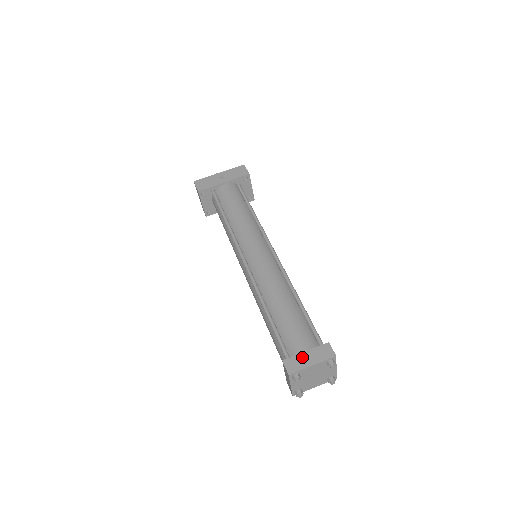
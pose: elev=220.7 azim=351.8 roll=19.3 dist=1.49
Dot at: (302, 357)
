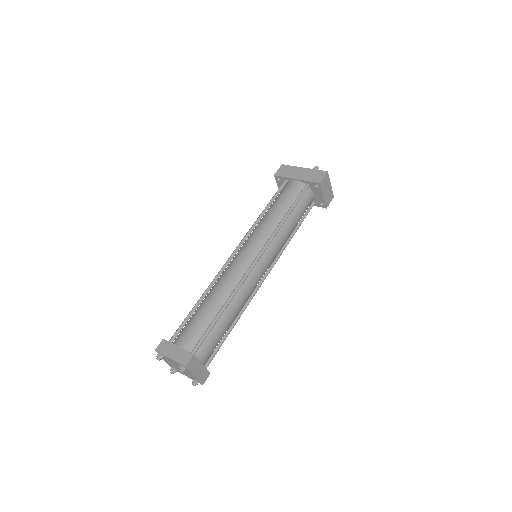
Dot at: (172, 347)
